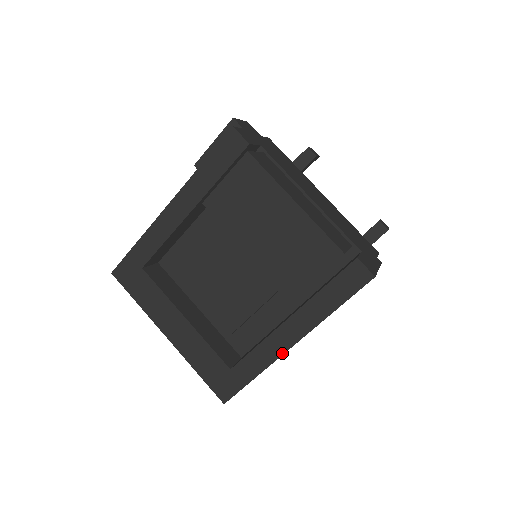
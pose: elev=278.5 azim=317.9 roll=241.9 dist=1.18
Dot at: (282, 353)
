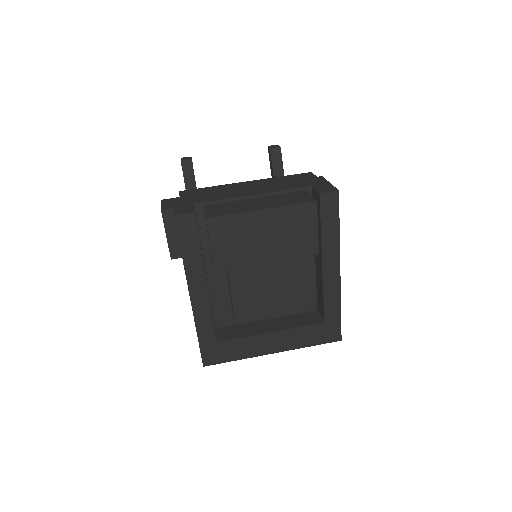
Dot at: (339, 281)
